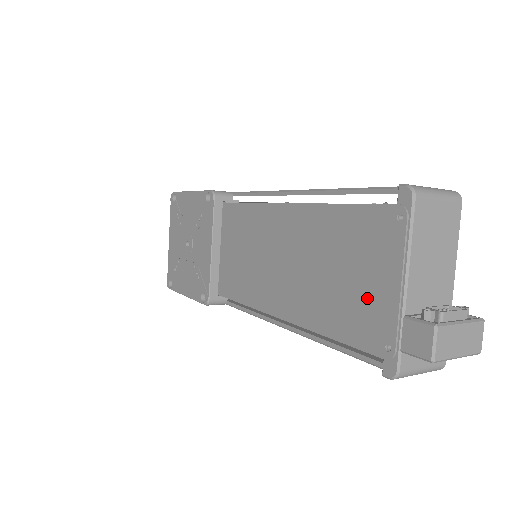
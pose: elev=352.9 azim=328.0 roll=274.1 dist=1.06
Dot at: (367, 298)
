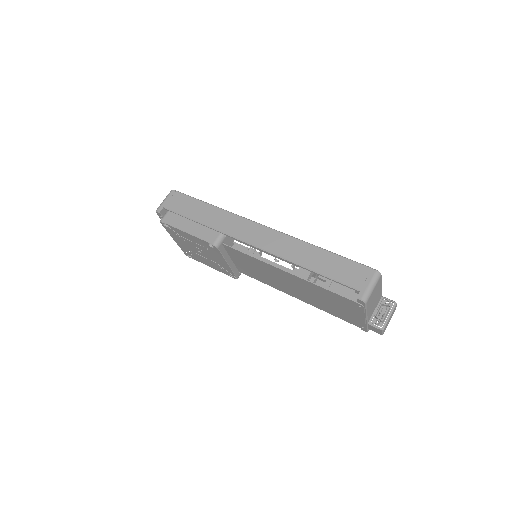
Dot at: (349, 315)
